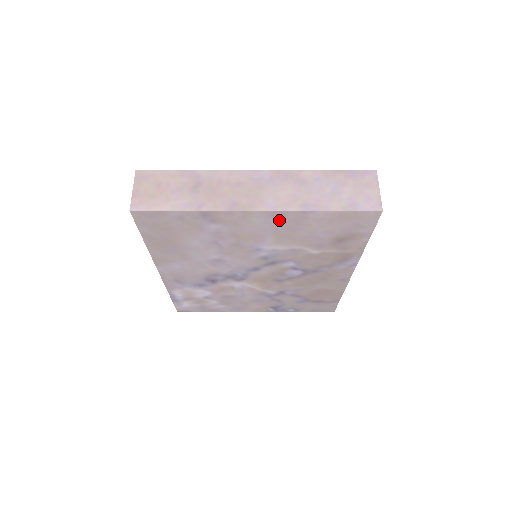
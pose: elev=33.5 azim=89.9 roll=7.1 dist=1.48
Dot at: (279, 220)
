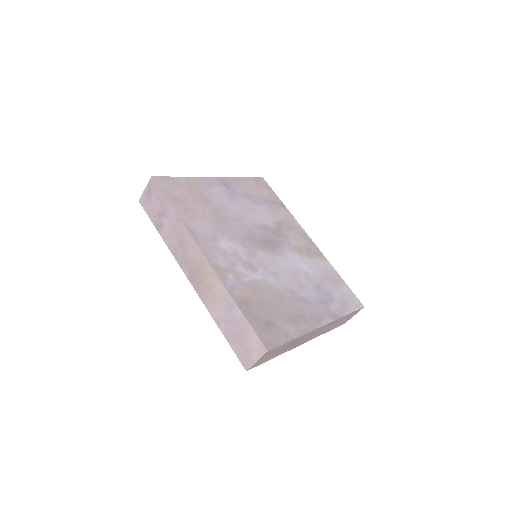
Dot at: occluded
